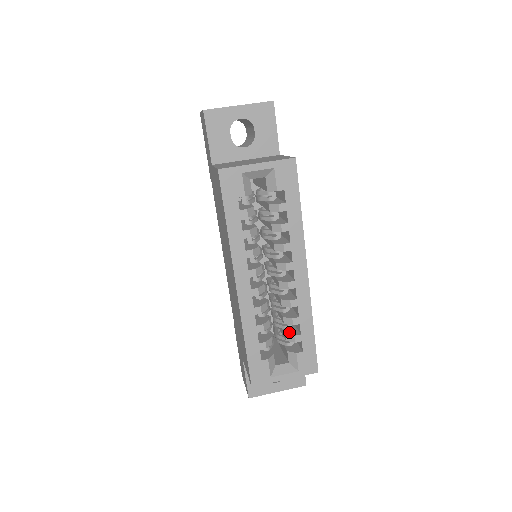
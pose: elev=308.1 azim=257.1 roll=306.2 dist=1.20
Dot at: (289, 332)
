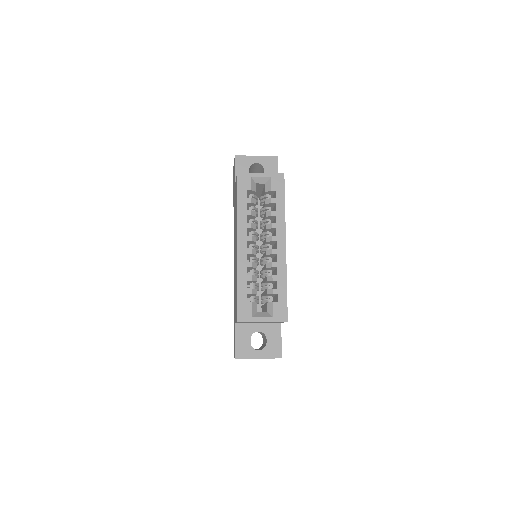
Dot at: (270, 289)
